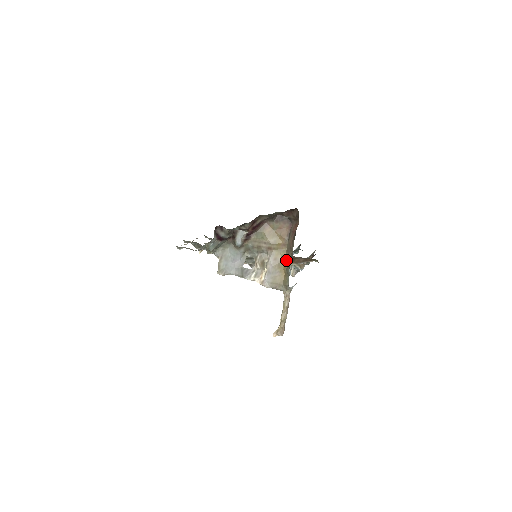
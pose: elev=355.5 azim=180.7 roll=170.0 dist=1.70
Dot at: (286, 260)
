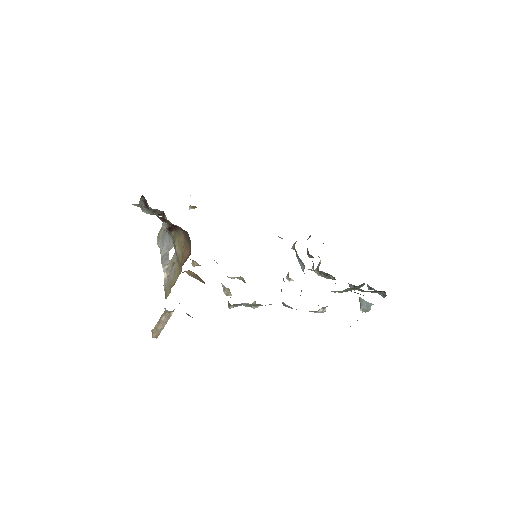
Dot at: occluded
